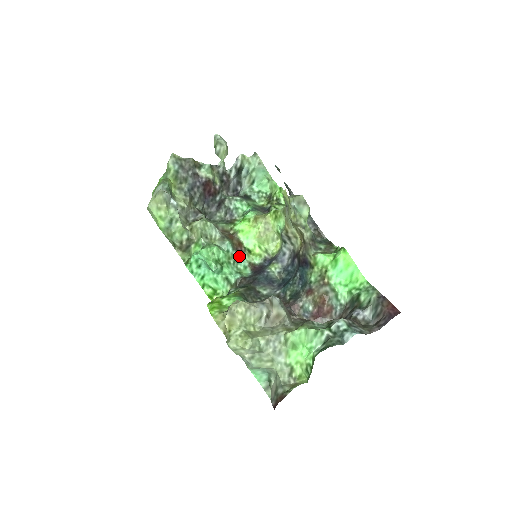
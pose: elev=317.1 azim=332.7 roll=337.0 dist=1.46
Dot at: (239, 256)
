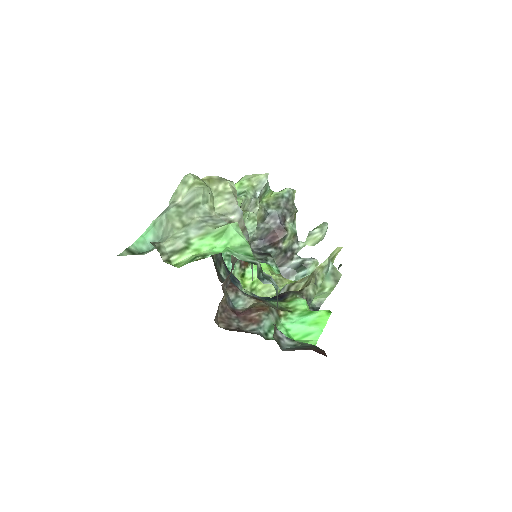
Dot at: occluded
